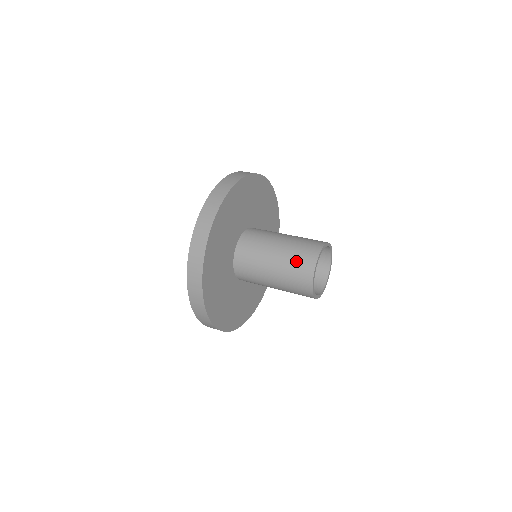
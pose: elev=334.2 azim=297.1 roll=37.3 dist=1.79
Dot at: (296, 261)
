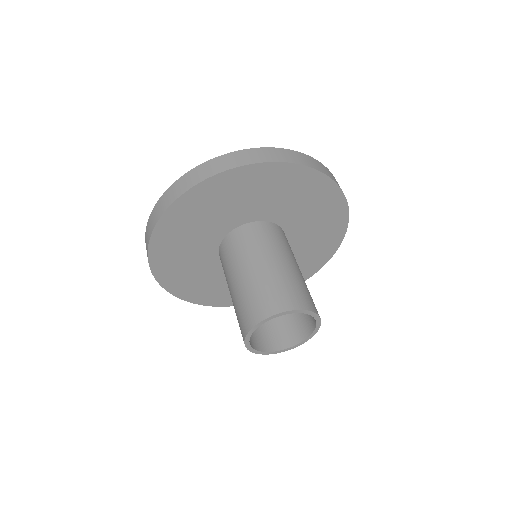
Dot at: (263, 292)
